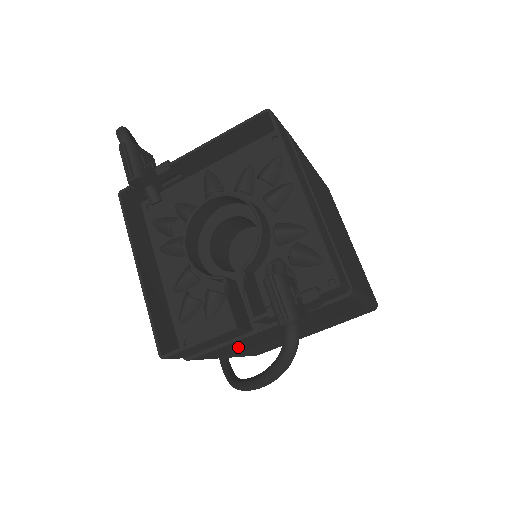
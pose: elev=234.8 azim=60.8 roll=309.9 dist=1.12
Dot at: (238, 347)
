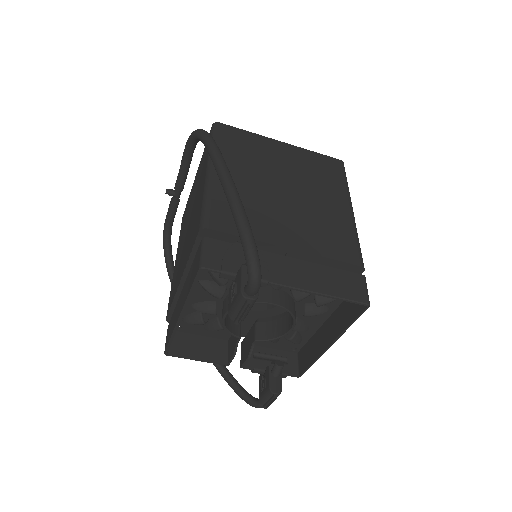
Dot at: occluded
